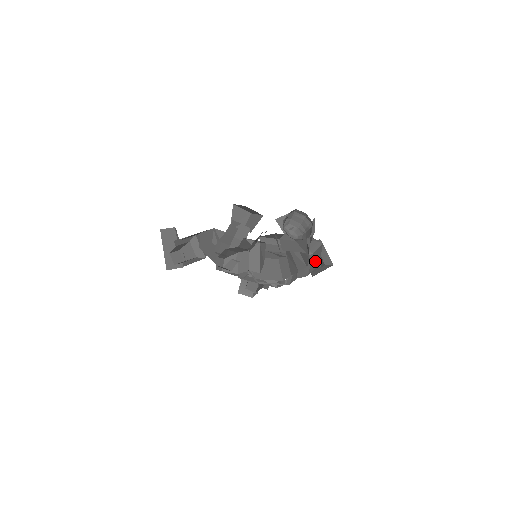
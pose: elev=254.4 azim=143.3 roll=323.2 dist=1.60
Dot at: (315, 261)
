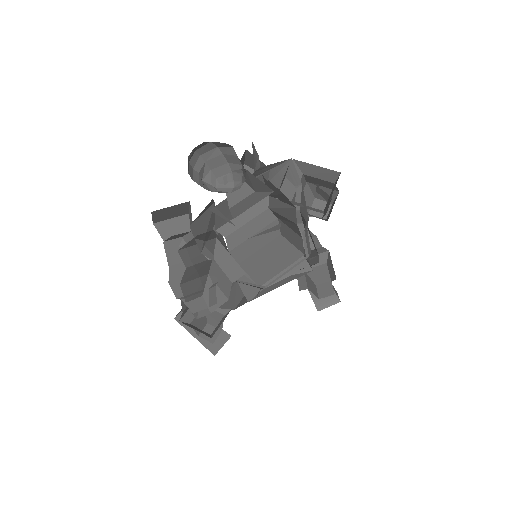
Dot at: occluded
